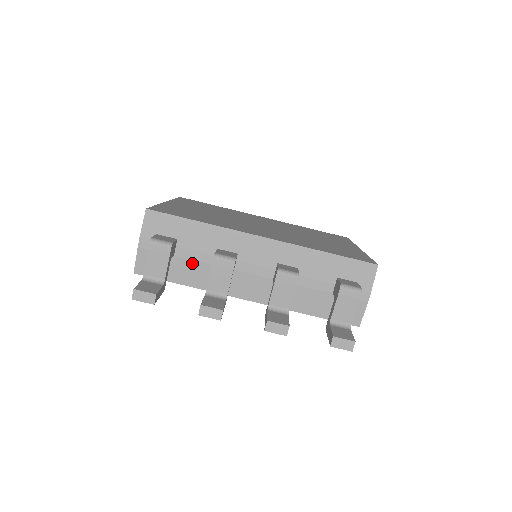
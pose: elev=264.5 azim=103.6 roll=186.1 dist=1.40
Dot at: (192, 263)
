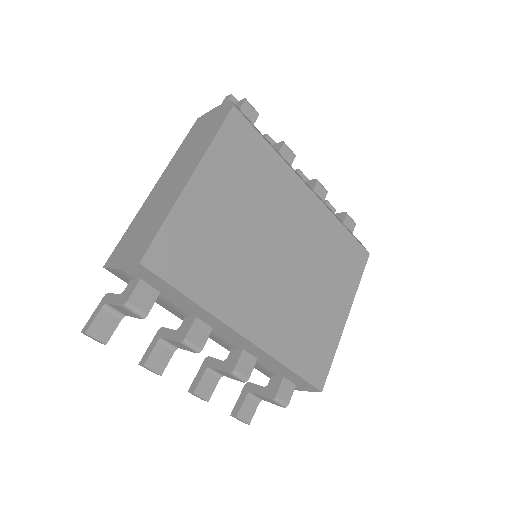
Dot at: (166, 304)
